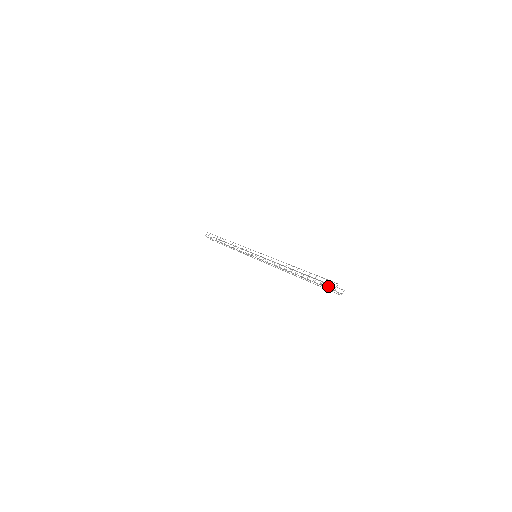
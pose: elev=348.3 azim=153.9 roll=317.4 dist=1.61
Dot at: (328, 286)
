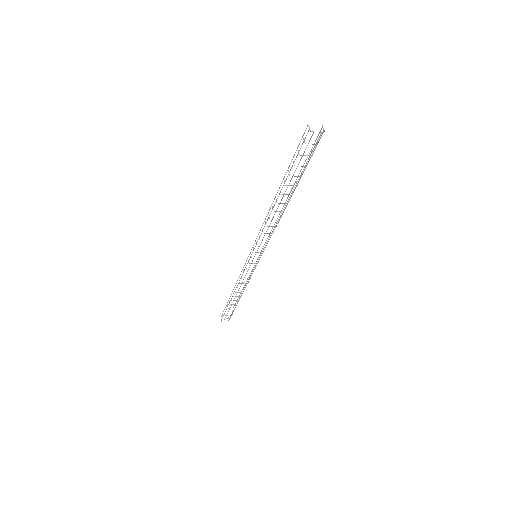
Dot at: (311, 152)
